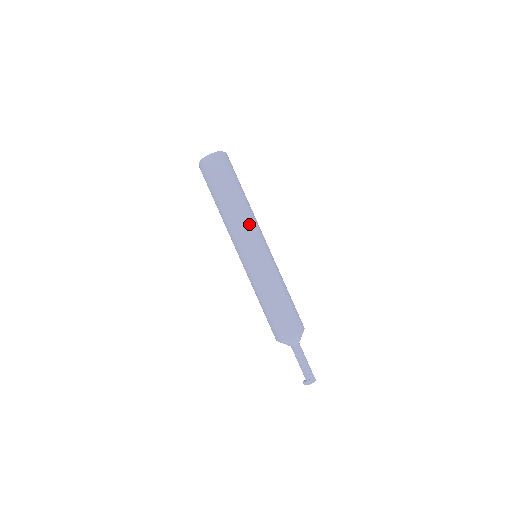
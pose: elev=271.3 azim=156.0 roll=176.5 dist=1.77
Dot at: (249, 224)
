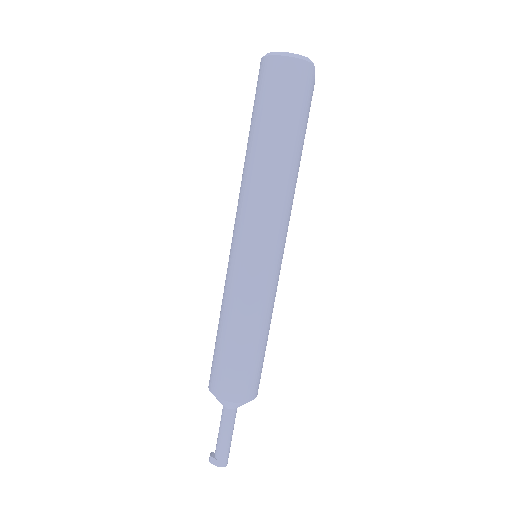
Dot at: (262, 205)
